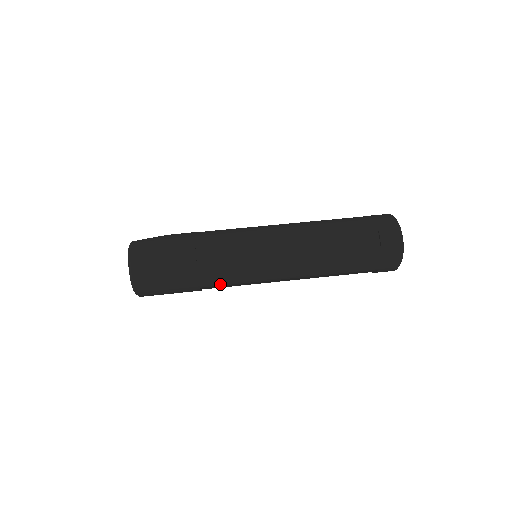
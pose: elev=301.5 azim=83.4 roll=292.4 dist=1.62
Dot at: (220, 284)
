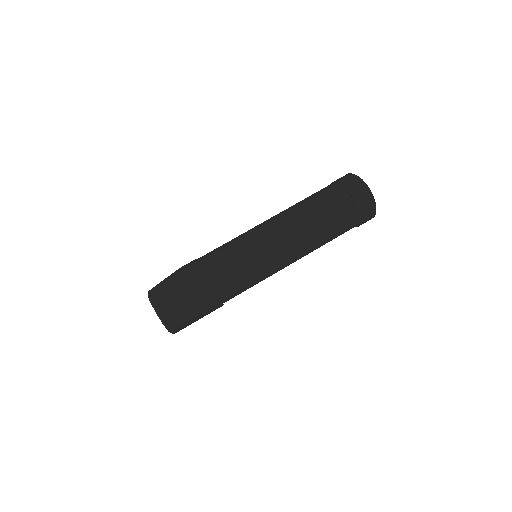
Dot at: (238, 293)
